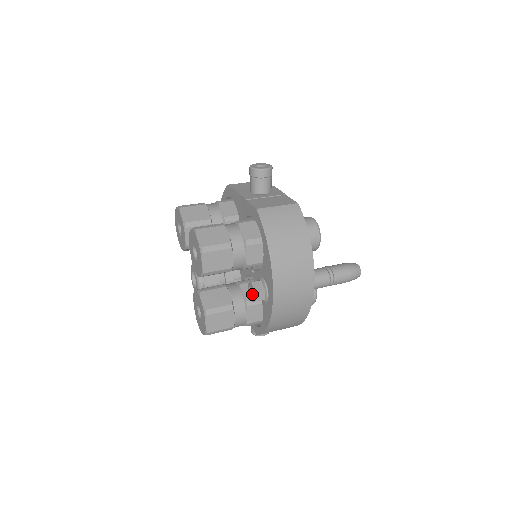
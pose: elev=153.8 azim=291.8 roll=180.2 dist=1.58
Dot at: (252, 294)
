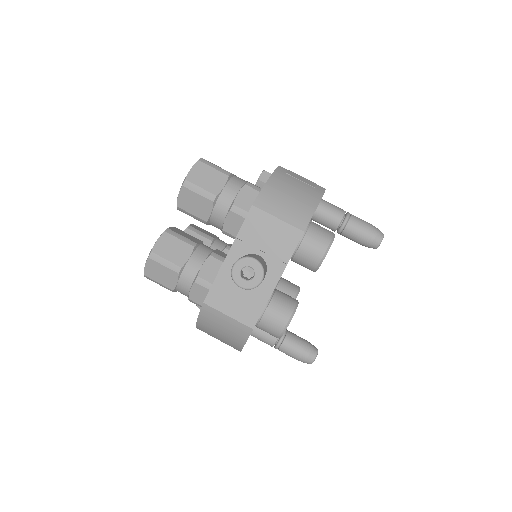
Dot at: occluded
